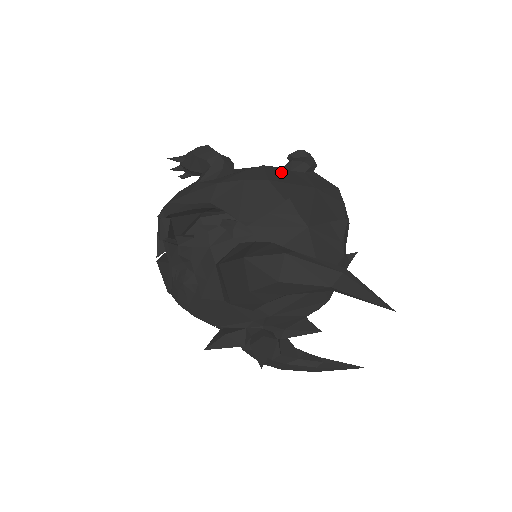
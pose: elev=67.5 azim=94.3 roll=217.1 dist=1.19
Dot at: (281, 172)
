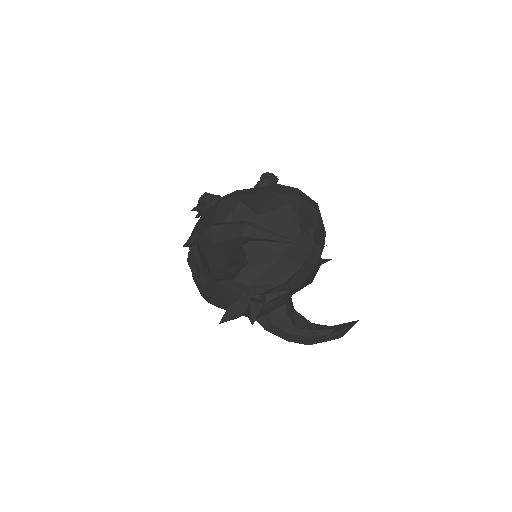
Dot at: (247, 190)
